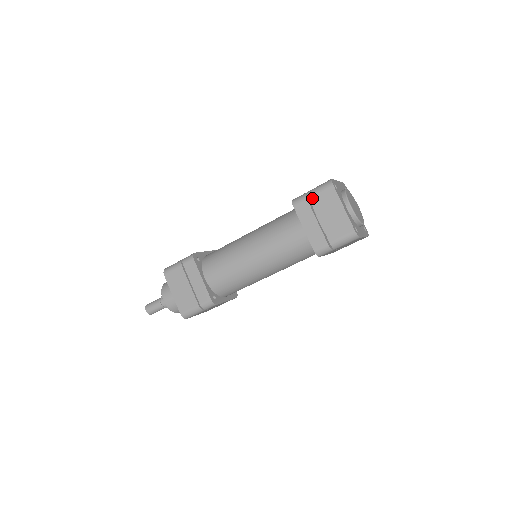
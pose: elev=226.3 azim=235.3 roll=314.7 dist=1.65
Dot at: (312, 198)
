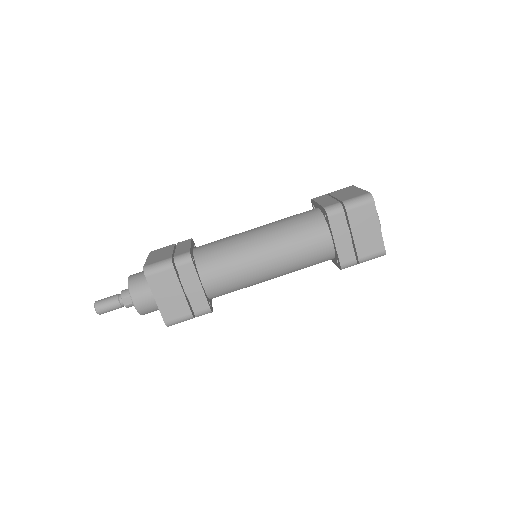
Dot at: (331, 193)
